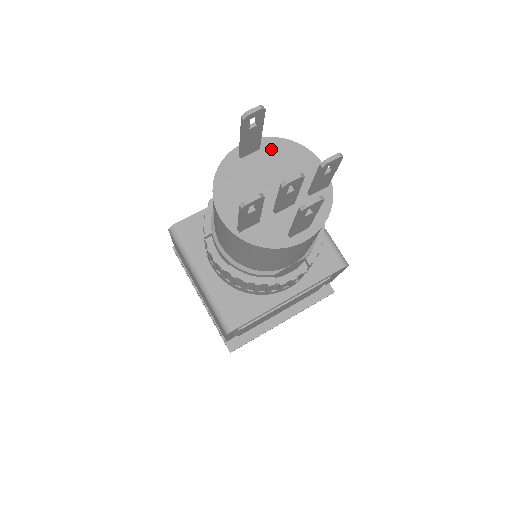
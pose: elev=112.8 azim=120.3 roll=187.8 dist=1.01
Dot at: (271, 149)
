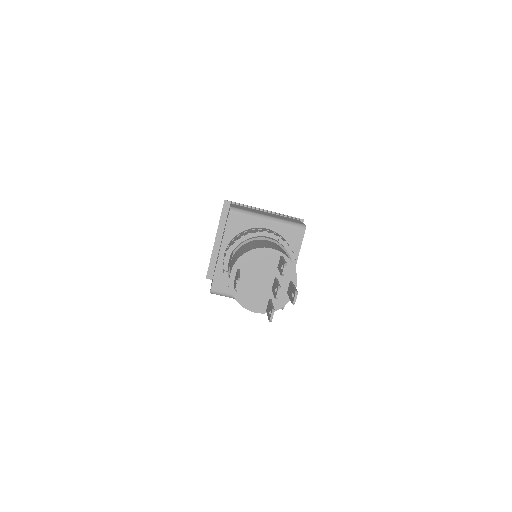
Dot at: (244, 264)
